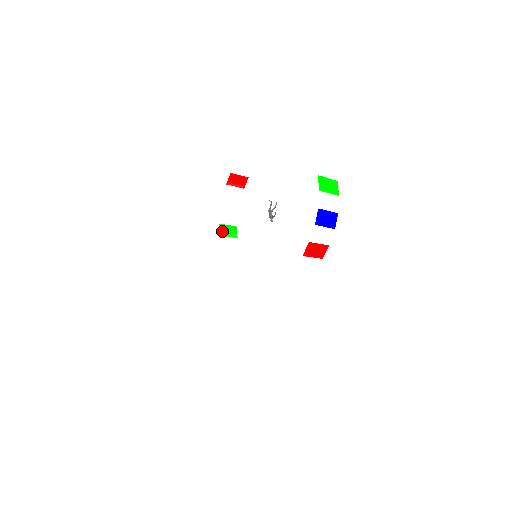
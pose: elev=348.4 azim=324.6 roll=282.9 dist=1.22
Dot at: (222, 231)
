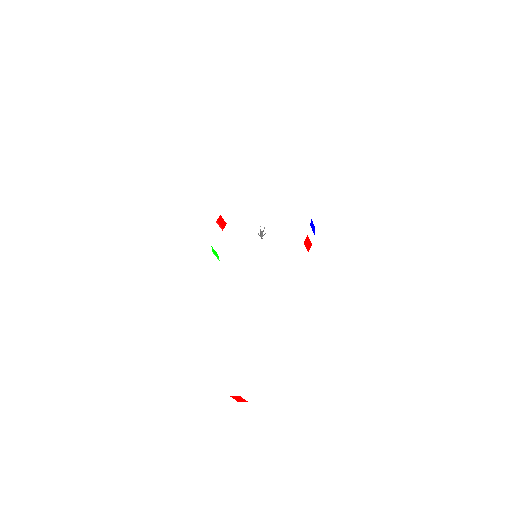
Dot at: (213, 251)
